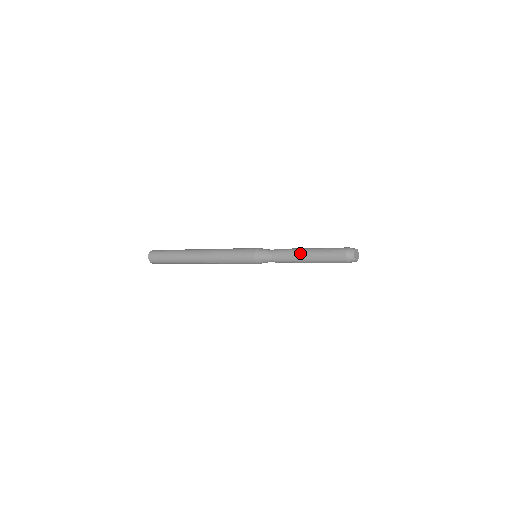
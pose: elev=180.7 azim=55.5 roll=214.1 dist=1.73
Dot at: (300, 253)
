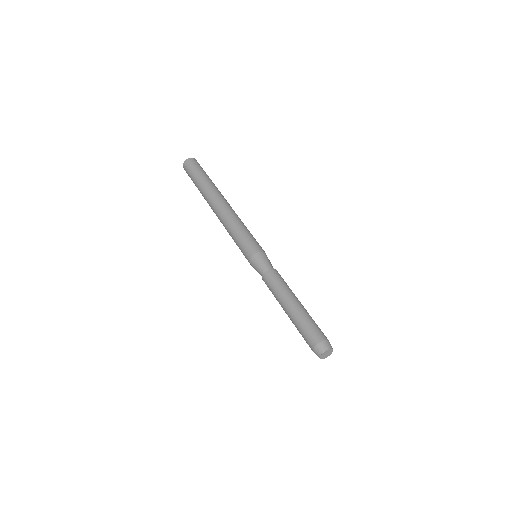
Dot at: (287, 296)
